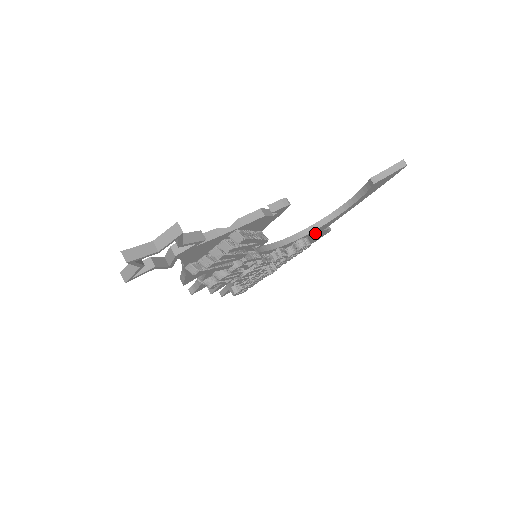
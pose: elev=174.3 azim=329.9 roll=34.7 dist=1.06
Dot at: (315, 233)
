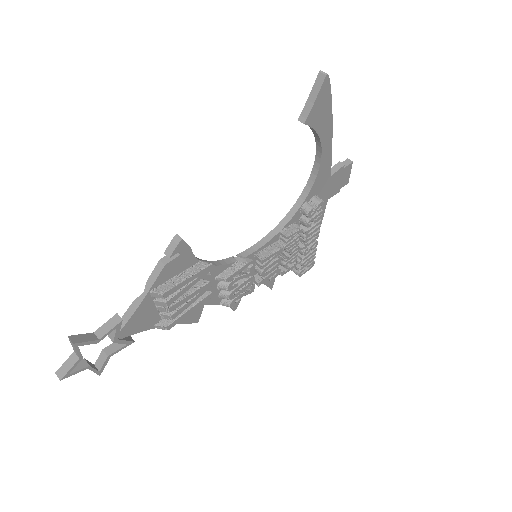
Dot at: (321, 186)
